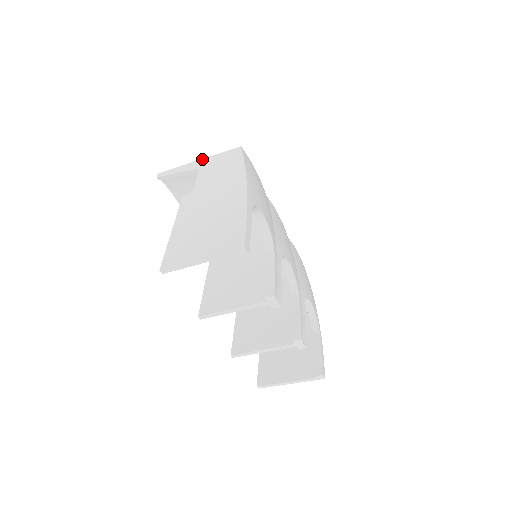
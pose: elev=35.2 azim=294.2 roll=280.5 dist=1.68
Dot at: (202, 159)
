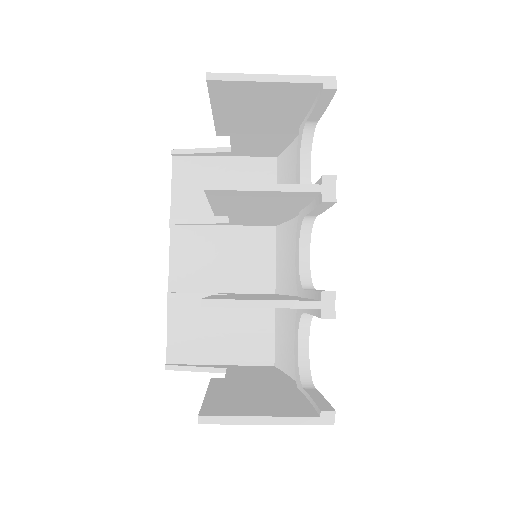
Dot at: occluded
